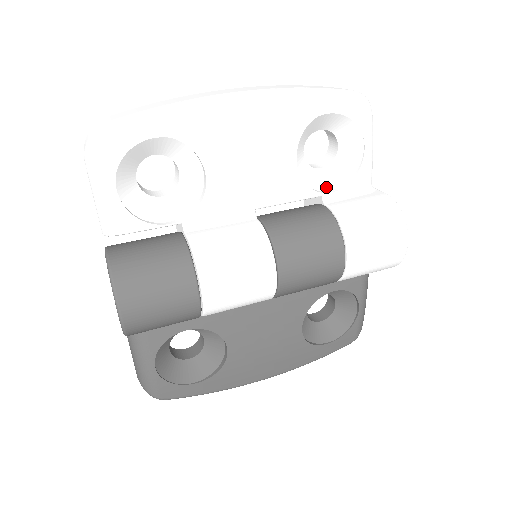
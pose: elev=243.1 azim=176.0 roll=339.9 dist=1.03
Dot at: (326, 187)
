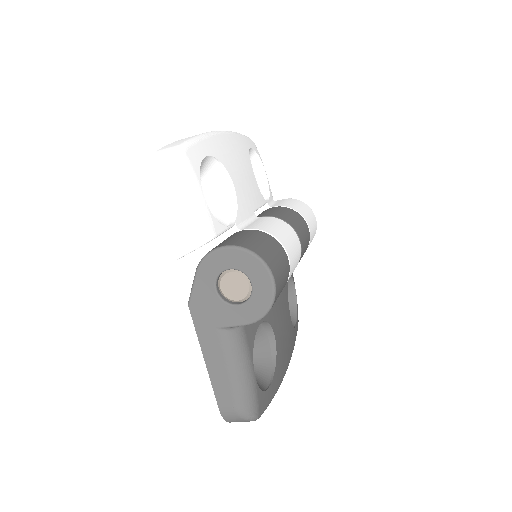
Dot at: occluded
